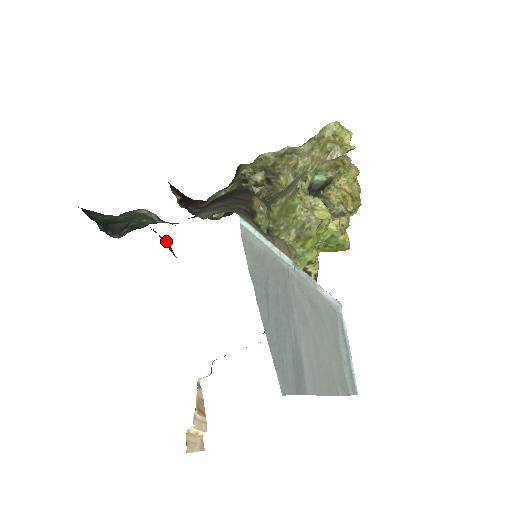
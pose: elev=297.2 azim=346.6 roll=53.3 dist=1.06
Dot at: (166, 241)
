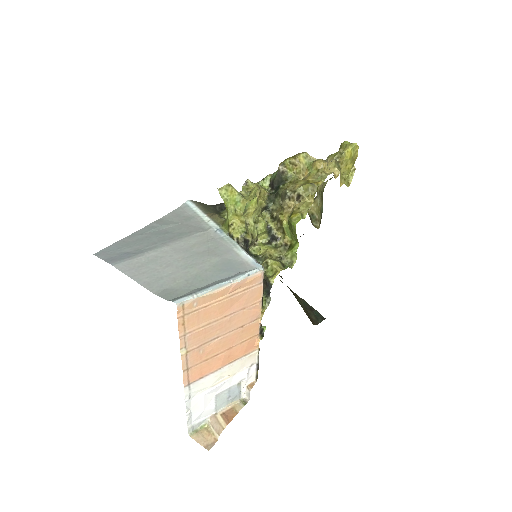
Dot at: (318, 313)
